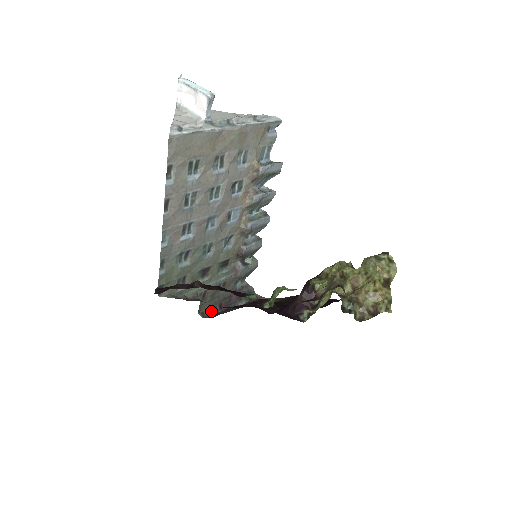
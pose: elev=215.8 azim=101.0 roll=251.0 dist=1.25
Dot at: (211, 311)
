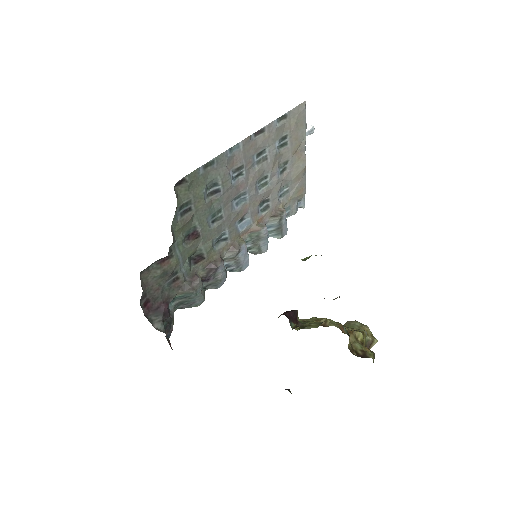
Dot at: (143, 291)
